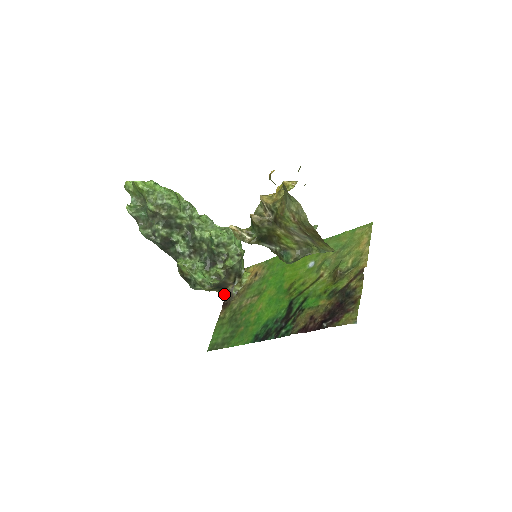
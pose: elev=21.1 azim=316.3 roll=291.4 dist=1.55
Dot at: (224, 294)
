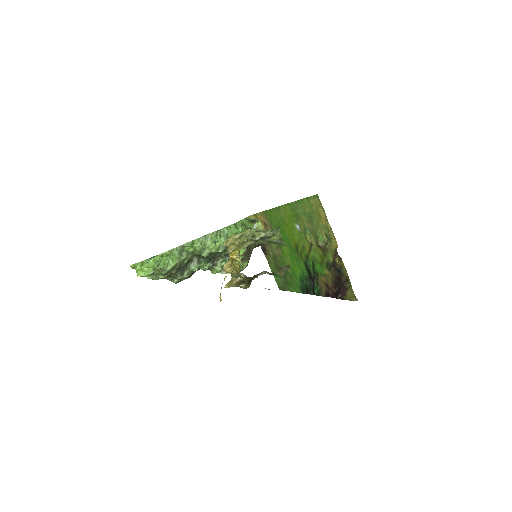
Dot at: occluded
